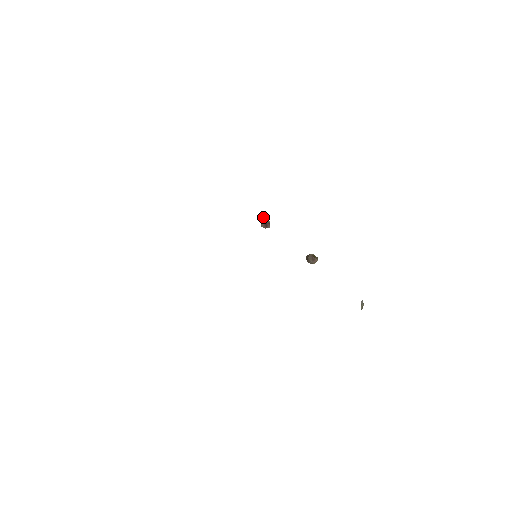
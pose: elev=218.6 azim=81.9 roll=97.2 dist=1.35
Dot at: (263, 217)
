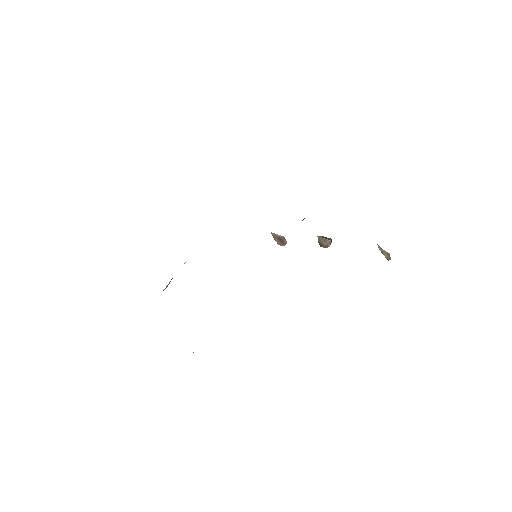
Dot at: (274, 234)
